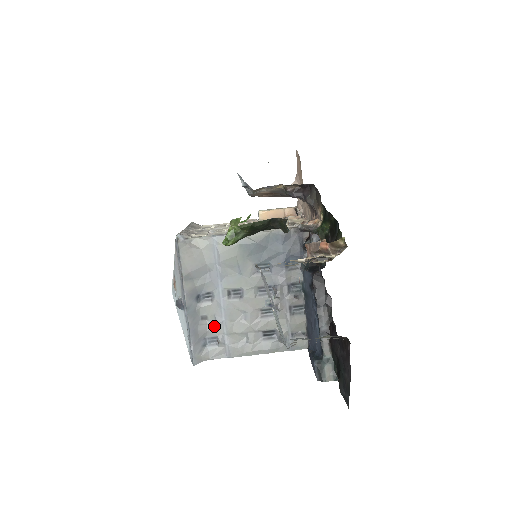
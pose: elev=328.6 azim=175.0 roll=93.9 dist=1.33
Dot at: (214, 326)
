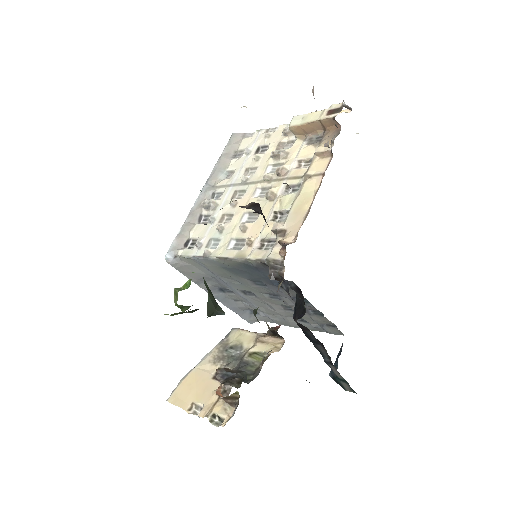
Dot at: (249, 306)
